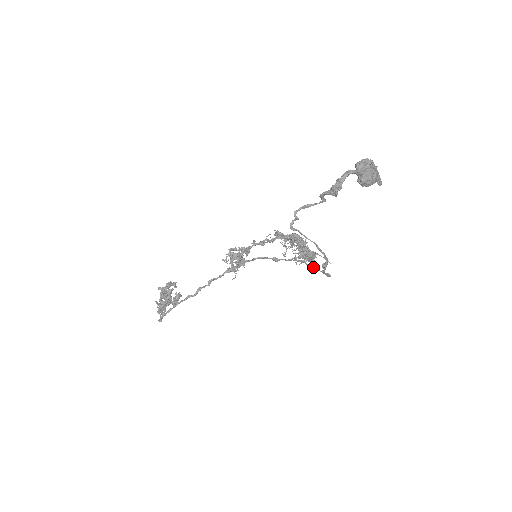
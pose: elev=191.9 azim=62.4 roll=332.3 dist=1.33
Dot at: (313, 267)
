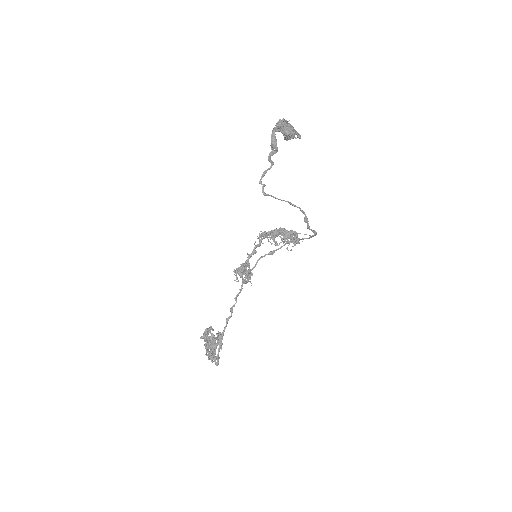
Dot at: (301, 239)
